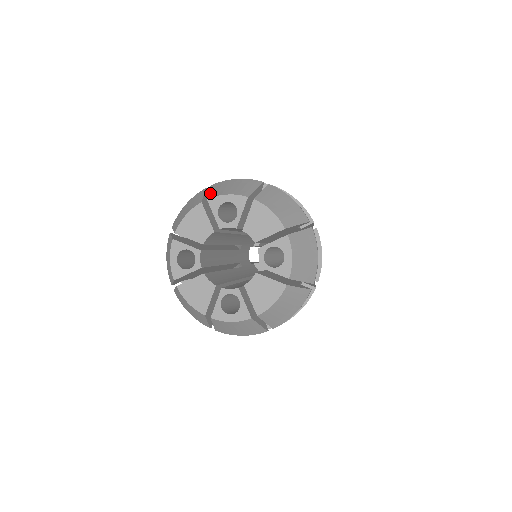
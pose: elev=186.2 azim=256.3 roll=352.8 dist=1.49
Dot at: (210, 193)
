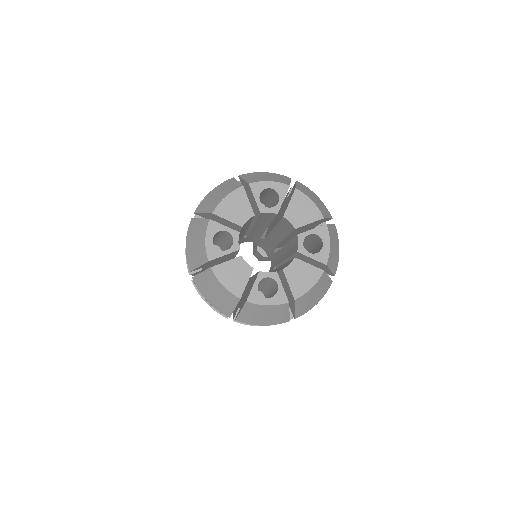
Dot at: (247, 179)
